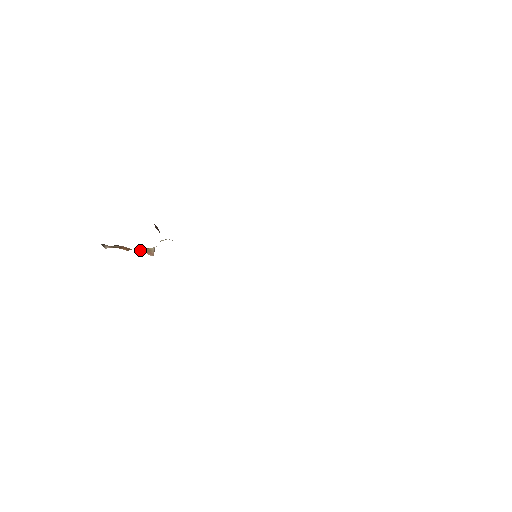
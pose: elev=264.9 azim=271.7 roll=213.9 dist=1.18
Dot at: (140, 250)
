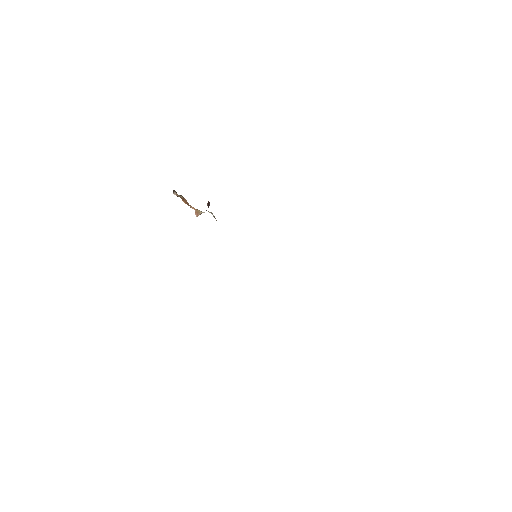
Dot at: (193, 208)
